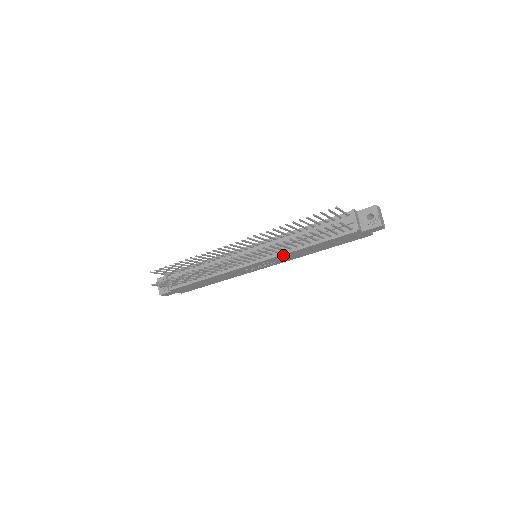
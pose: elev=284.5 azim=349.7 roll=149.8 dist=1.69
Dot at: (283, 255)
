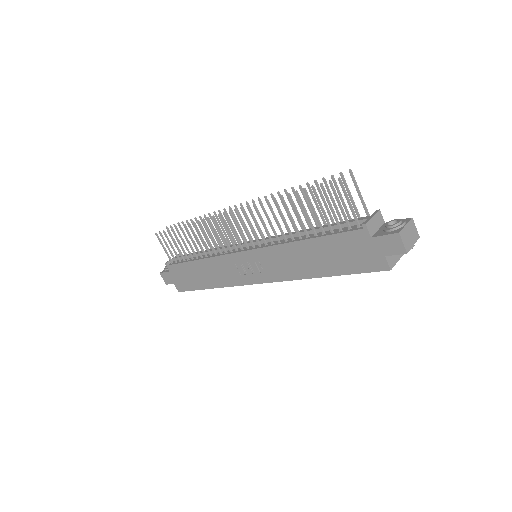
Dot at: (275, 249)
